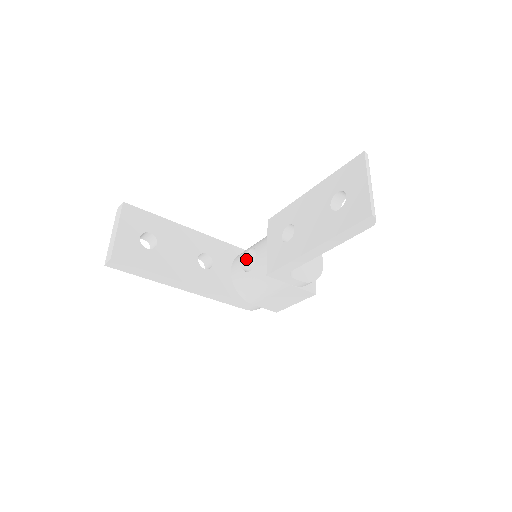
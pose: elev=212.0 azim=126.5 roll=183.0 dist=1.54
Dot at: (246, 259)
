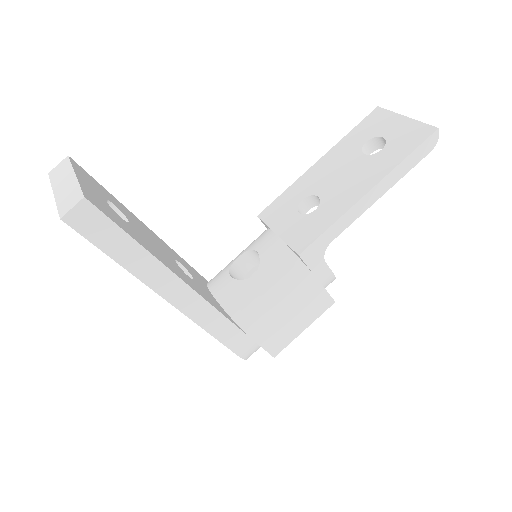
Dot at: (232, 273)
